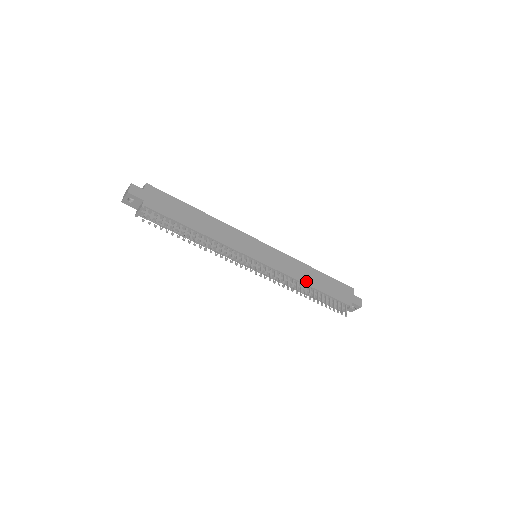
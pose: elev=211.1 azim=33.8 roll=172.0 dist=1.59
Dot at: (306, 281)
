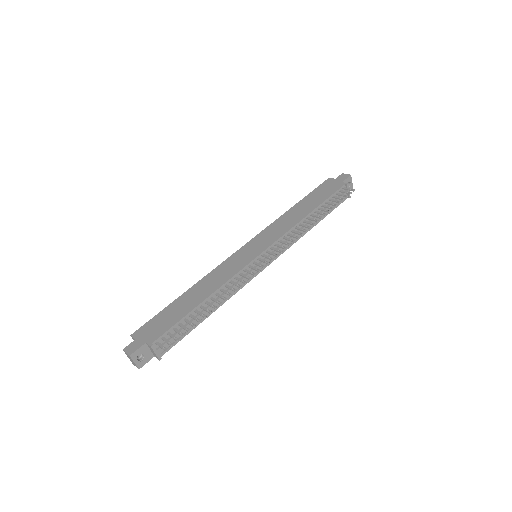
Dot at: (302, 216)
